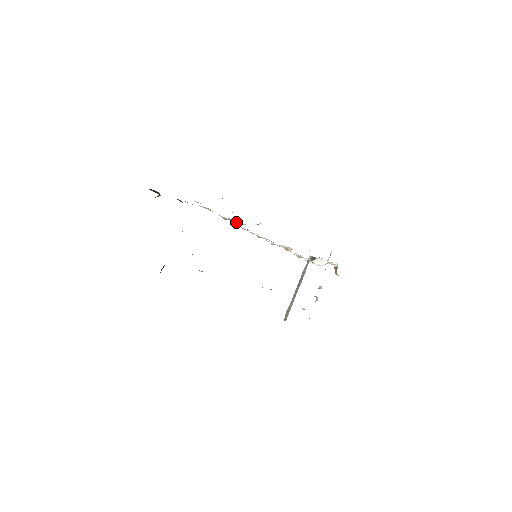
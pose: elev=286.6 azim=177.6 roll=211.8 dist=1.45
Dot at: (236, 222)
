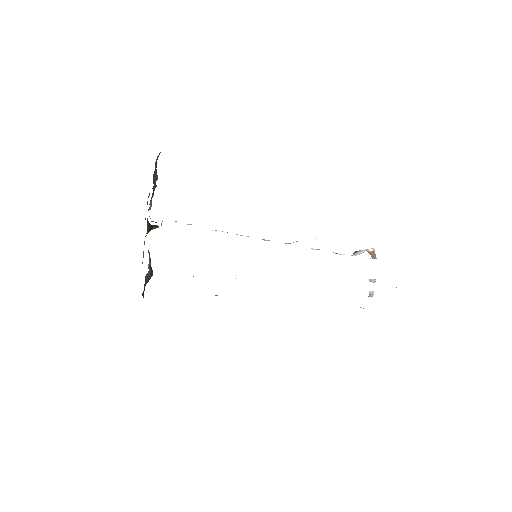
Dot at: occluded
